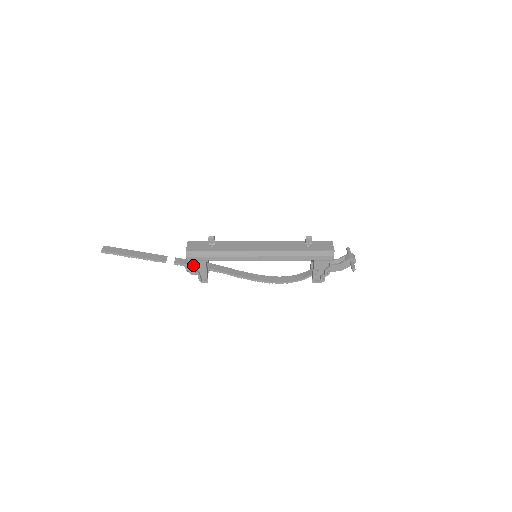
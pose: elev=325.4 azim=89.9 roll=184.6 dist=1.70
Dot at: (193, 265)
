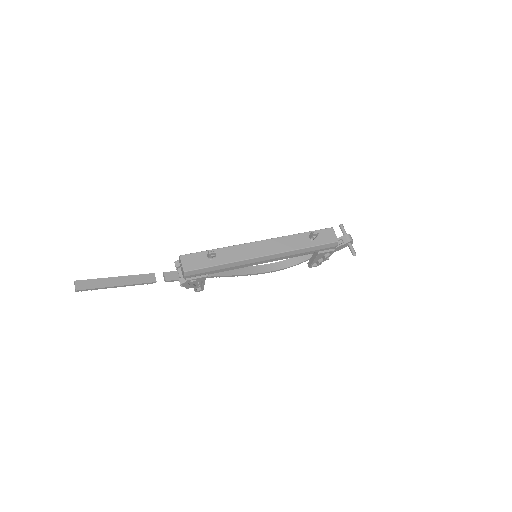
Dot at: (191, 282)
